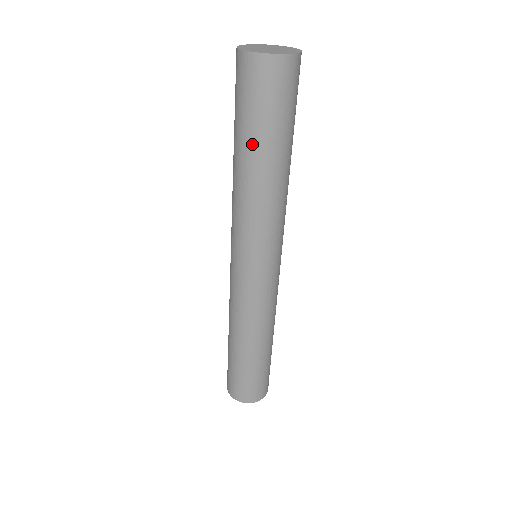
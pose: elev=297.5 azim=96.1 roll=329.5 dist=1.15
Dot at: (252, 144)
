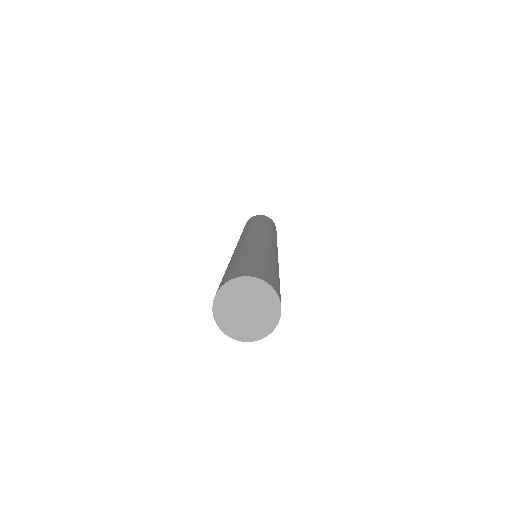
Dot at: occluded
